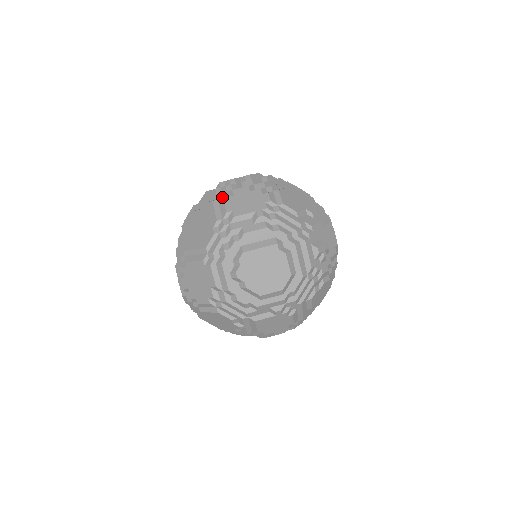
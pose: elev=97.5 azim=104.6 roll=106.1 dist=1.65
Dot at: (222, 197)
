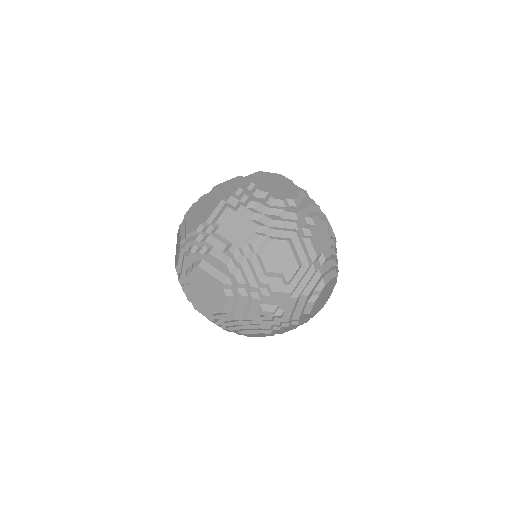
Dot at: (231, 203)
